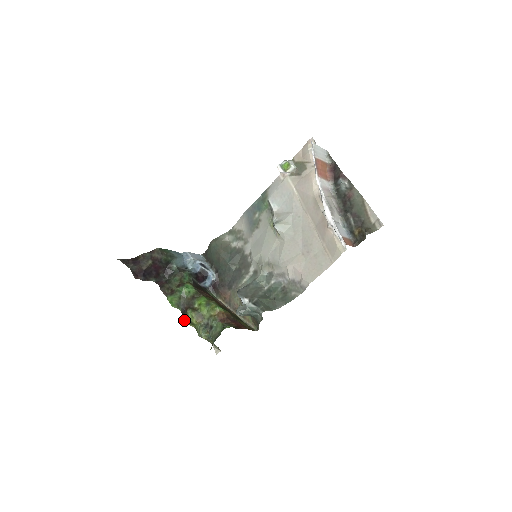
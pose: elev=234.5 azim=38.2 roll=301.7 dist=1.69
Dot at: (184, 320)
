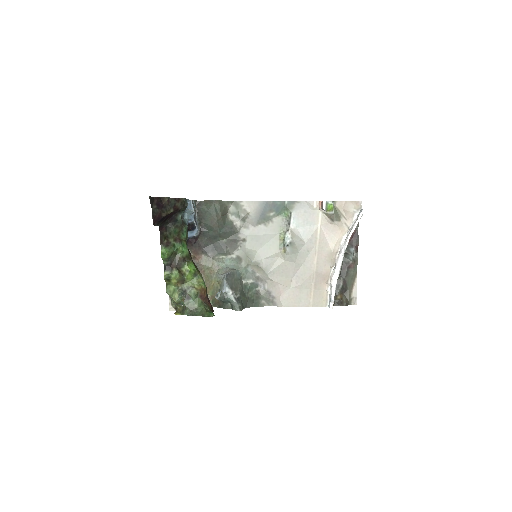
Dot at: (164, 275)
